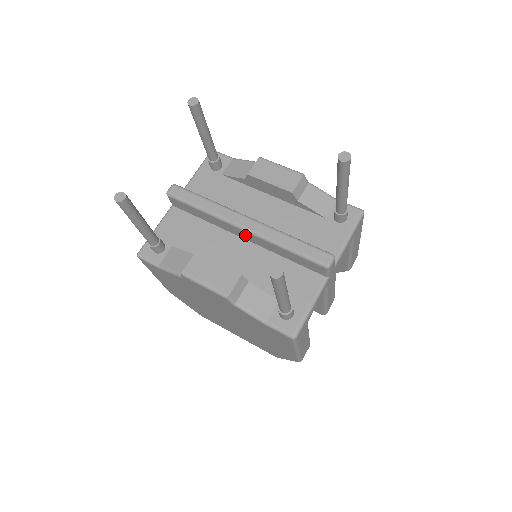
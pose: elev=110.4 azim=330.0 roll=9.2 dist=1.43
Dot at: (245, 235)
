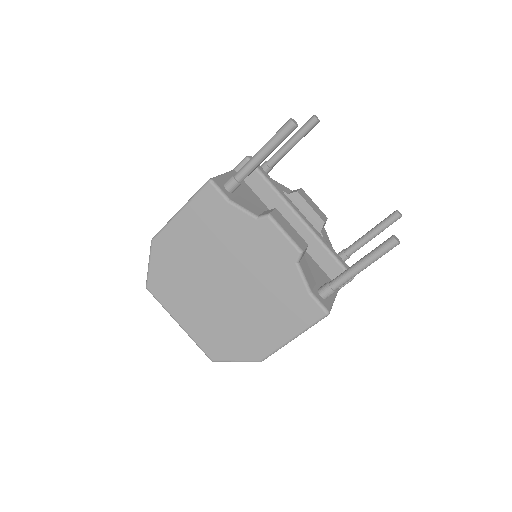
Dot at: (295, 226)
